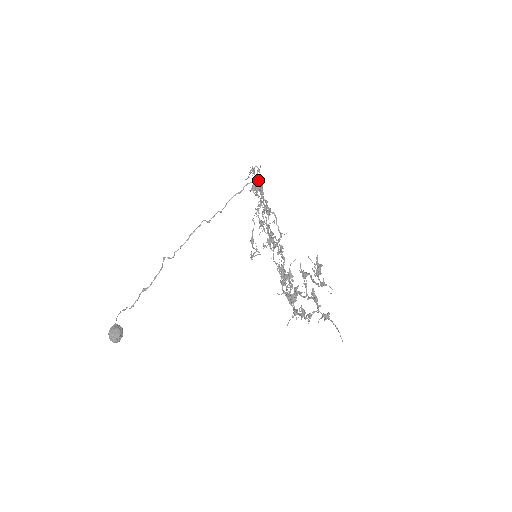
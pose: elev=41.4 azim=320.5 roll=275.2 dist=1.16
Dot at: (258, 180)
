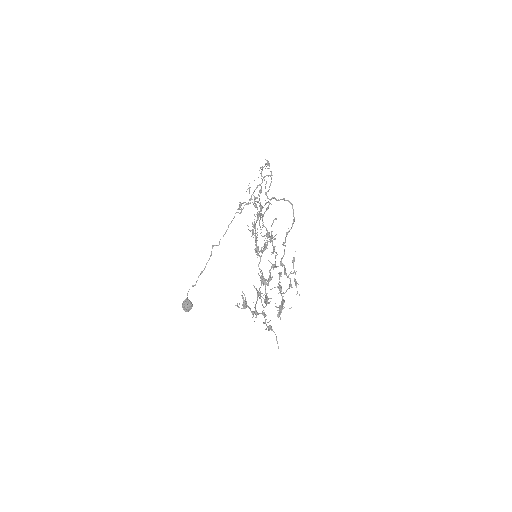
Dot at: (249, 193)
